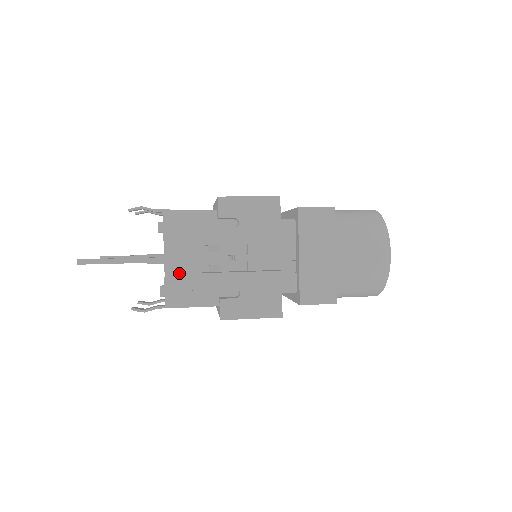
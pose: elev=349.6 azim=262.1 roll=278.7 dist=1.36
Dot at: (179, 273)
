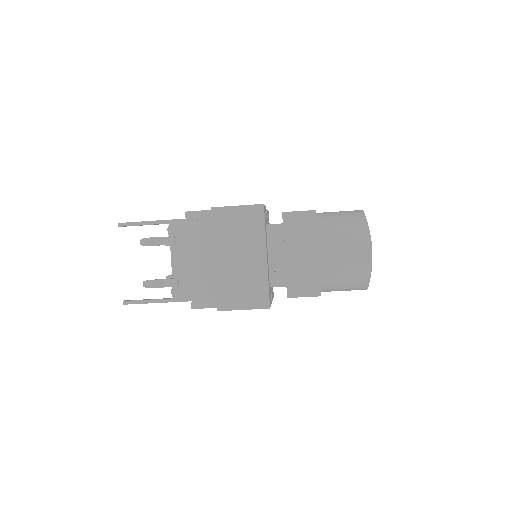
Dot at: occluded
